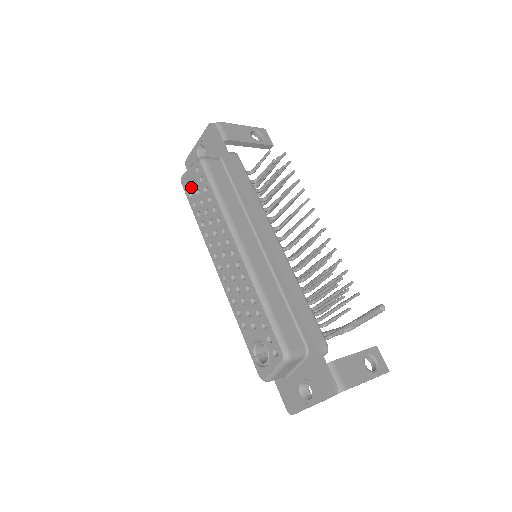
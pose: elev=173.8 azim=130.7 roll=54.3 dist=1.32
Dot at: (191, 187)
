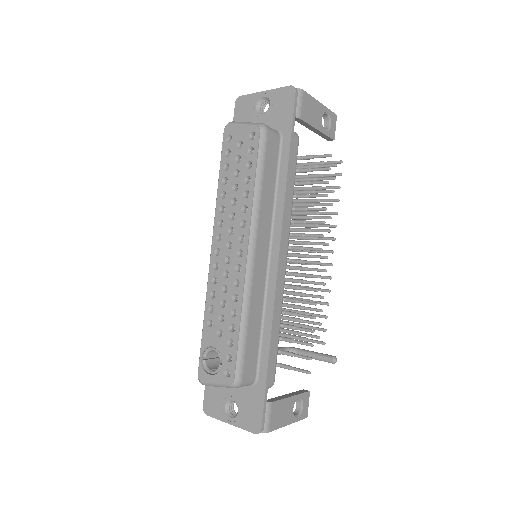
Dot at: (233, 146)
